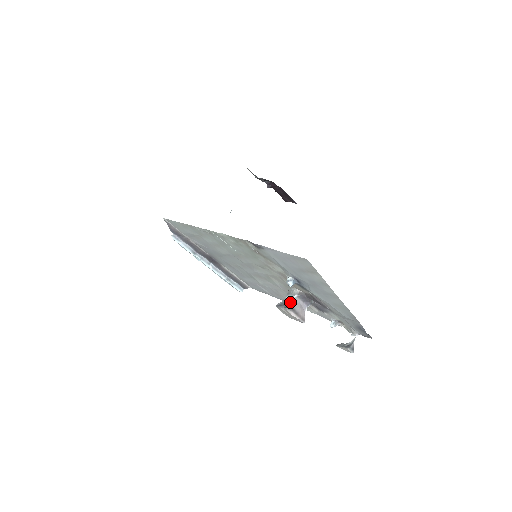
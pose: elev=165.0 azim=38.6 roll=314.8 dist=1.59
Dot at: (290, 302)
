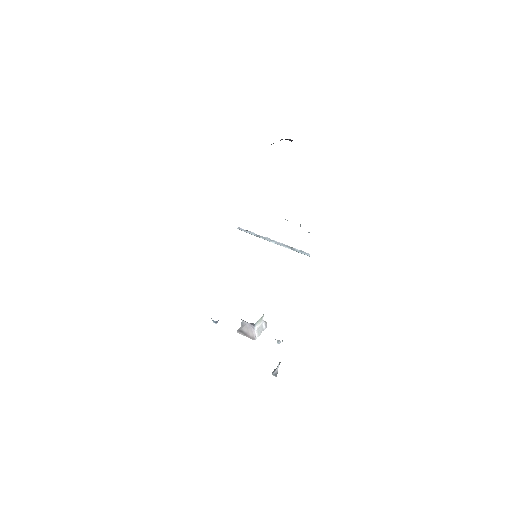
Dot at: (241, 323)
